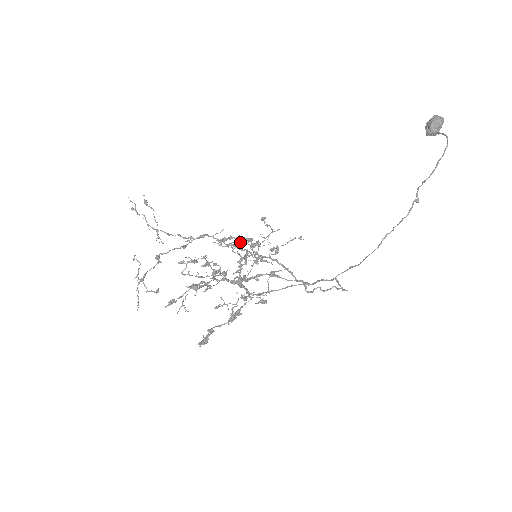
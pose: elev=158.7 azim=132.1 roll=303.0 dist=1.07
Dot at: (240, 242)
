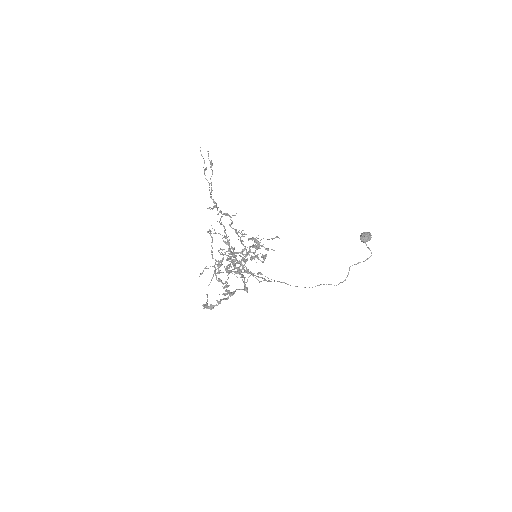
Dot at: (251, 239)
